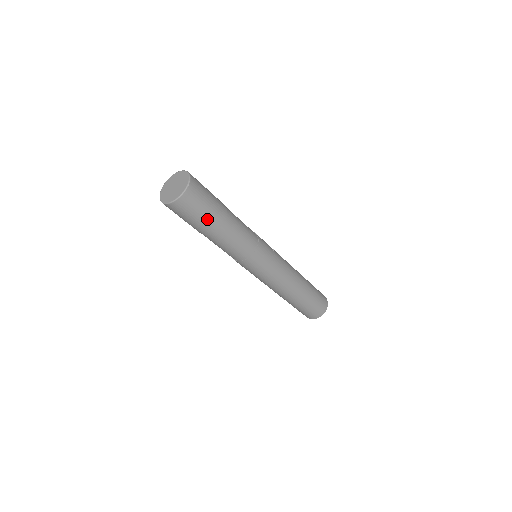
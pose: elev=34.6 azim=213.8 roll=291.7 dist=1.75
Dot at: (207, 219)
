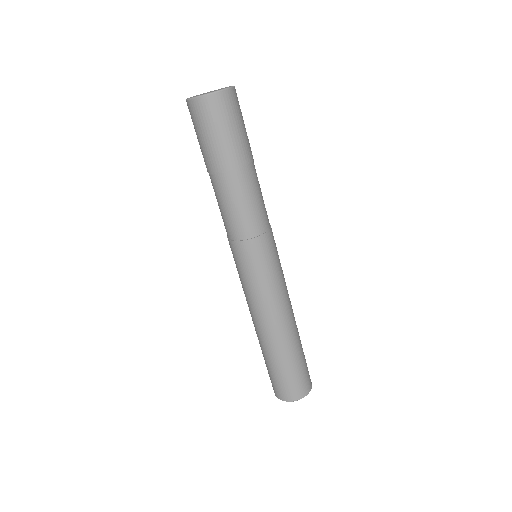
Dot at: (237, 143)
